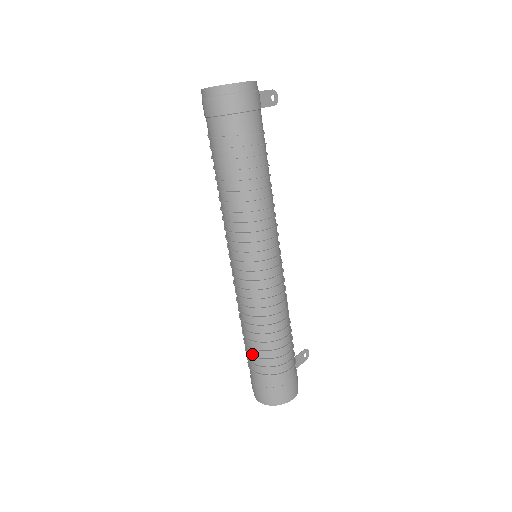
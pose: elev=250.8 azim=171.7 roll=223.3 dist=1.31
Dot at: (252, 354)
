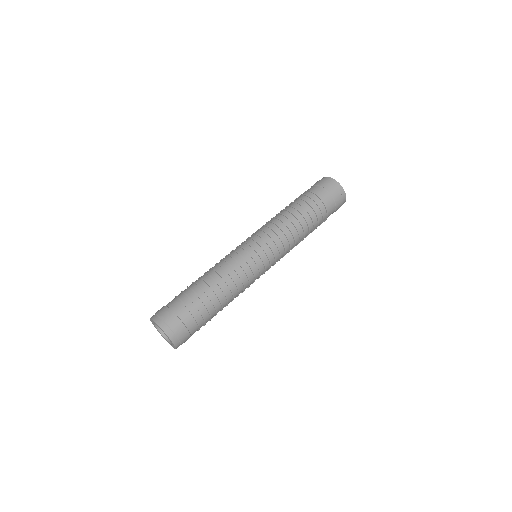
Dot at: (198, 293)
